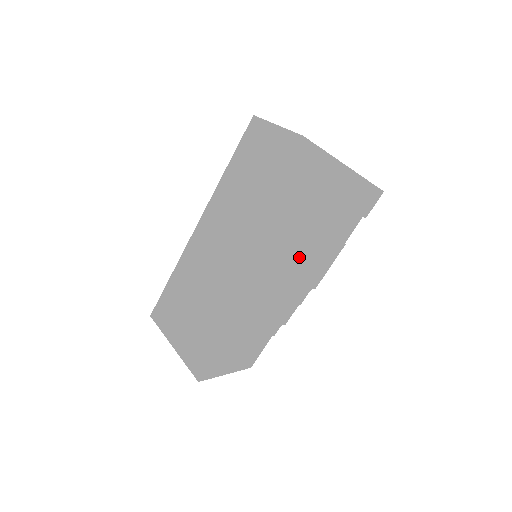
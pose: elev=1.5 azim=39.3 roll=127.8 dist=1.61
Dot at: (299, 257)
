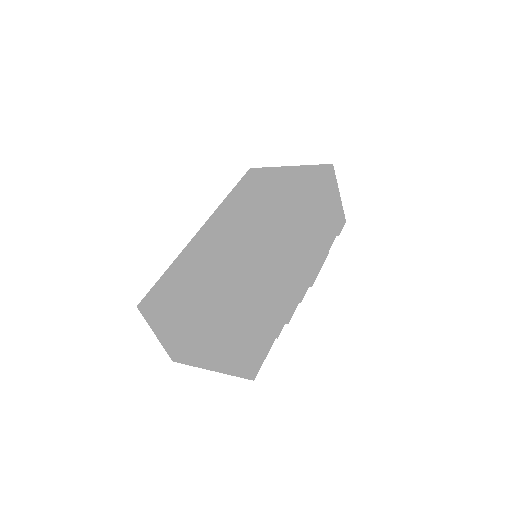
Dot at: (310, 217)
